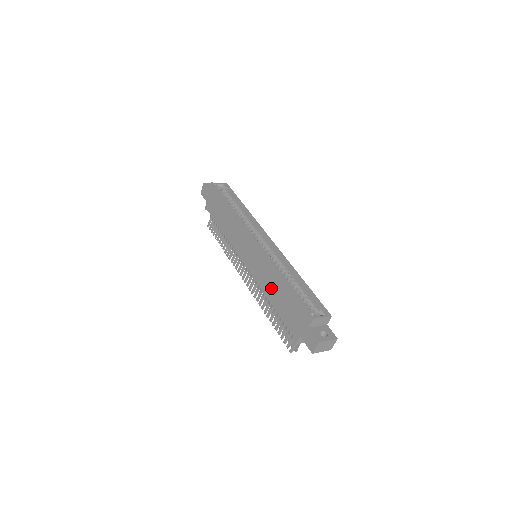
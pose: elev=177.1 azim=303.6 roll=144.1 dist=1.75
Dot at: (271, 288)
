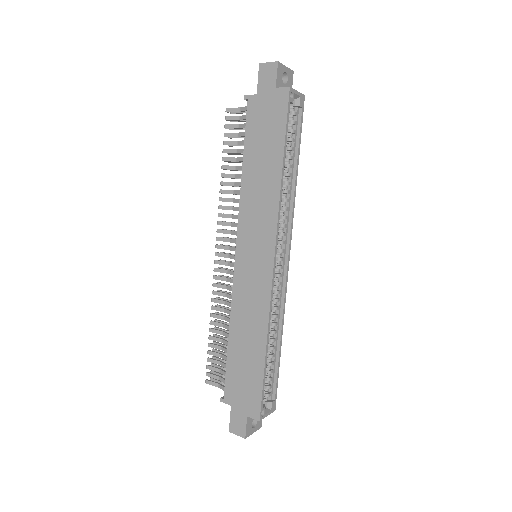
Dot at: (243, 330)
